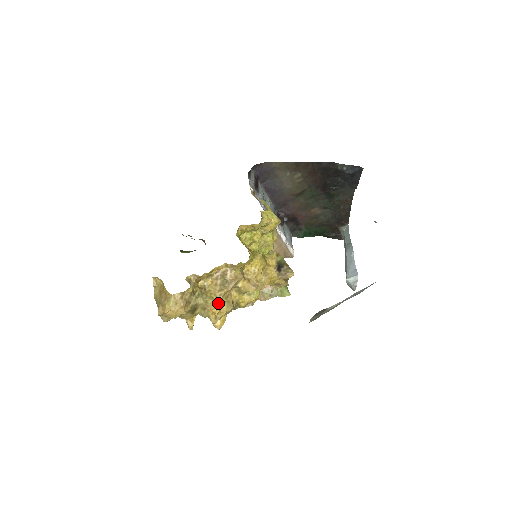
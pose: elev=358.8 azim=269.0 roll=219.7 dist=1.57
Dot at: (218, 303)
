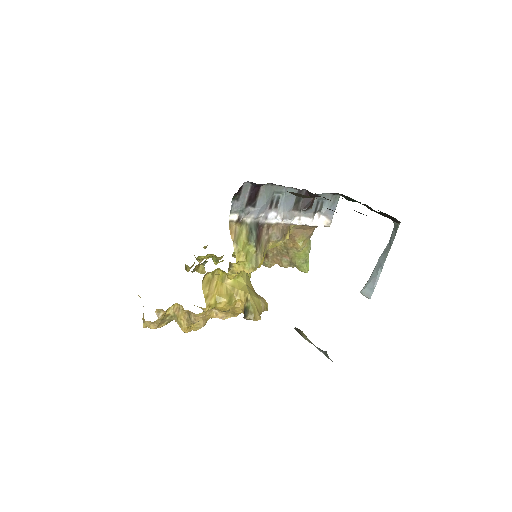
Dot at: (186, 328)
